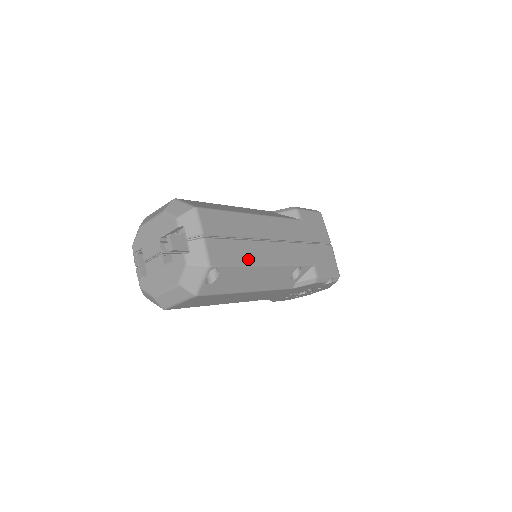
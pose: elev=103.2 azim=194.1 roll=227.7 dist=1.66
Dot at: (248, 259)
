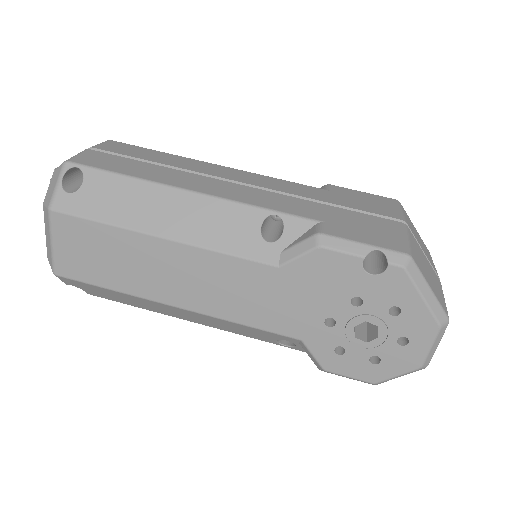
Dot at: (148, 176)
